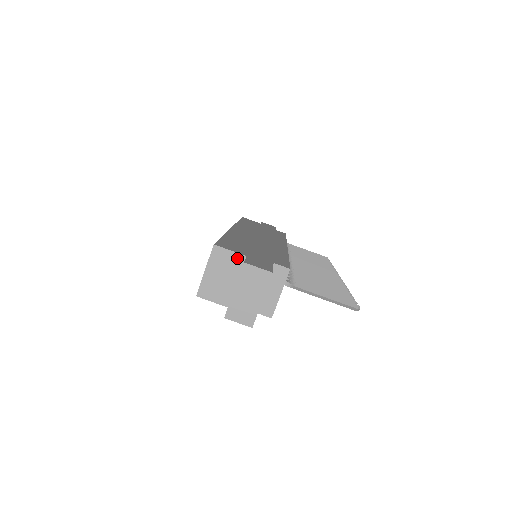
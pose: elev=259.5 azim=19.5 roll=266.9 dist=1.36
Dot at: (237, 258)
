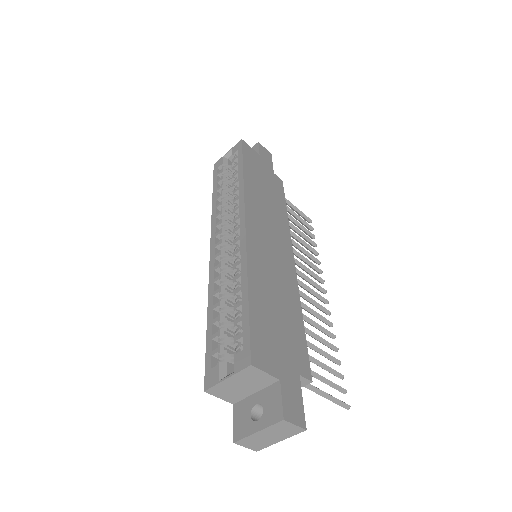
Dot at: (269, 379)
